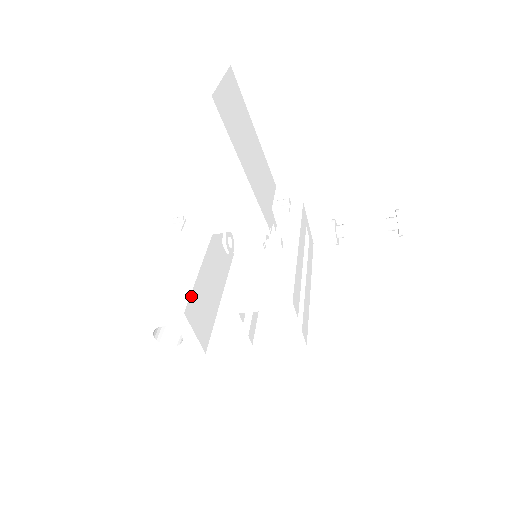
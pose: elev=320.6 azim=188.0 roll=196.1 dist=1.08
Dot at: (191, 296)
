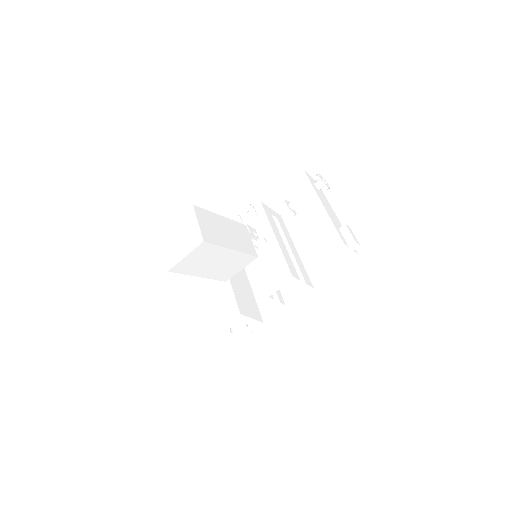
Dot at: (237, 301)
